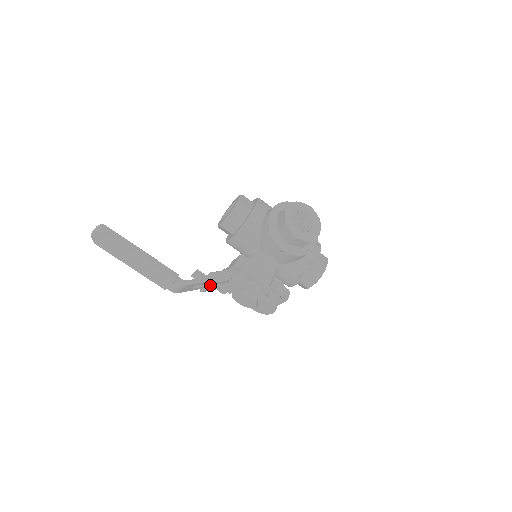
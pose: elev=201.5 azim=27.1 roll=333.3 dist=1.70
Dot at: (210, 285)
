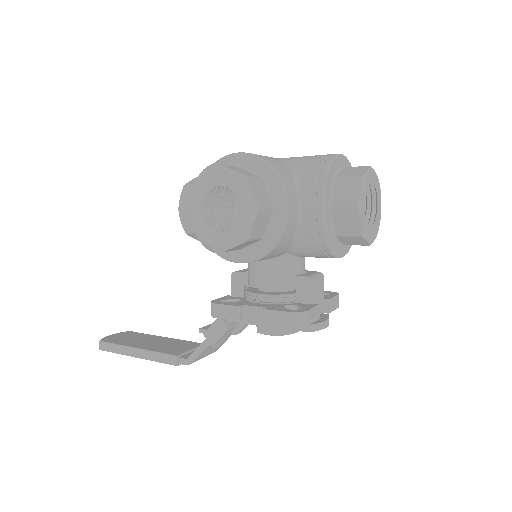
Dot at: (235, 327)
